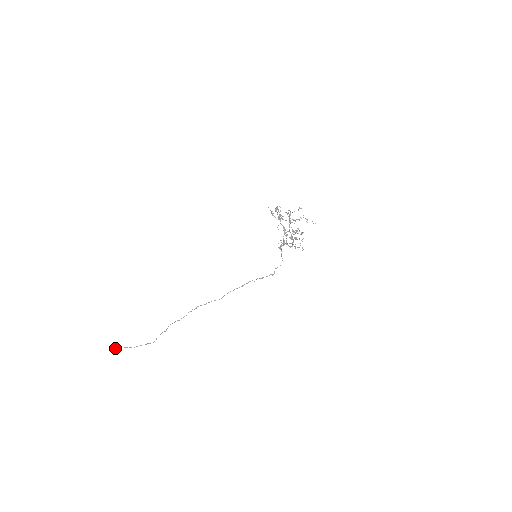
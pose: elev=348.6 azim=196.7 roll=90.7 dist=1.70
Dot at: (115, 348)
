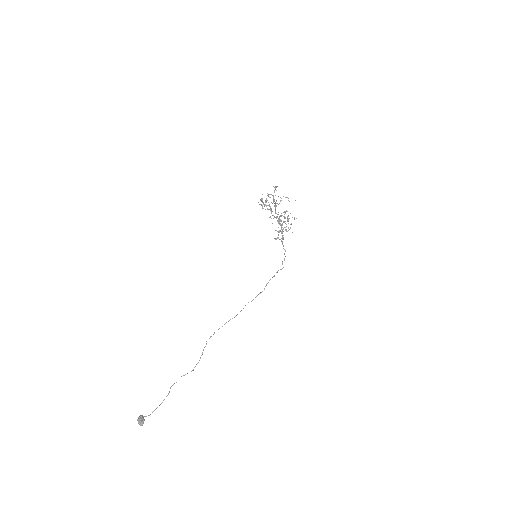
Dot at: (144, 420)
